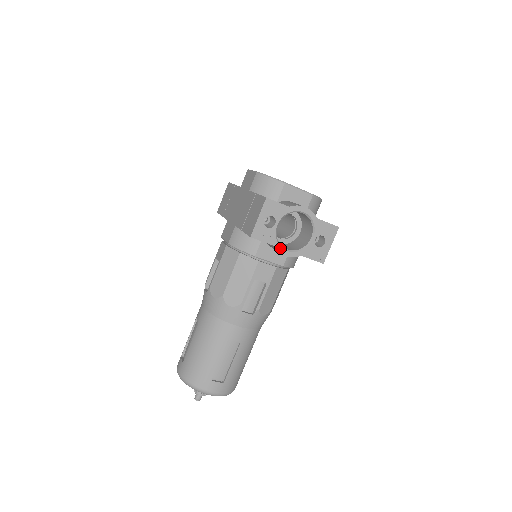
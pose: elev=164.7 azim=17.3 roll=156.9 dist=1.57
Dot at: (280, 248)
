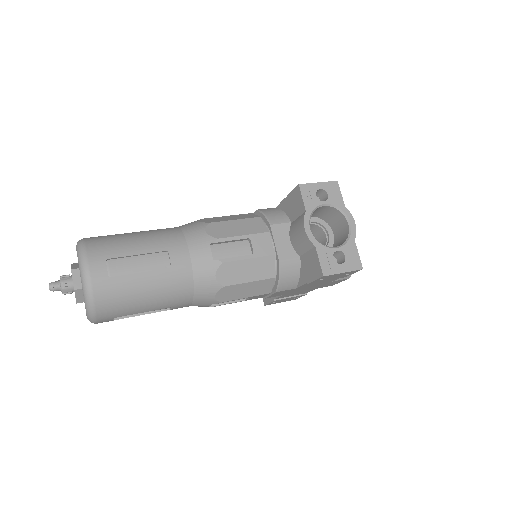
Dot at: (308, 219)
